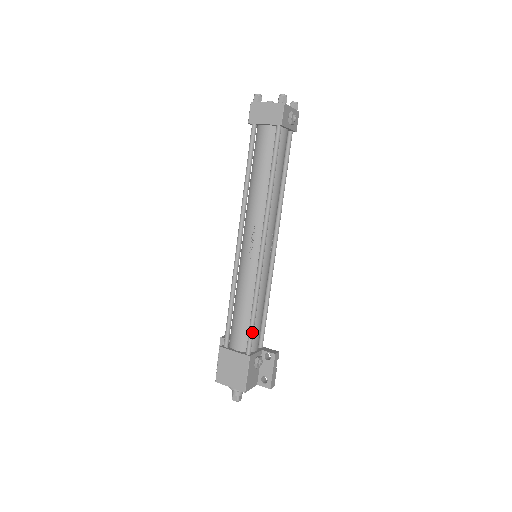
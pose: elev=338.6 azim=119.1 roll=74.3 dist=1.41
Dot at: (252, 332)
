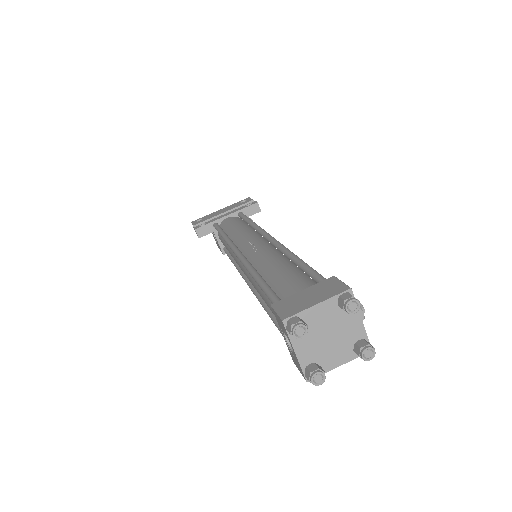
Dot at: occluded
